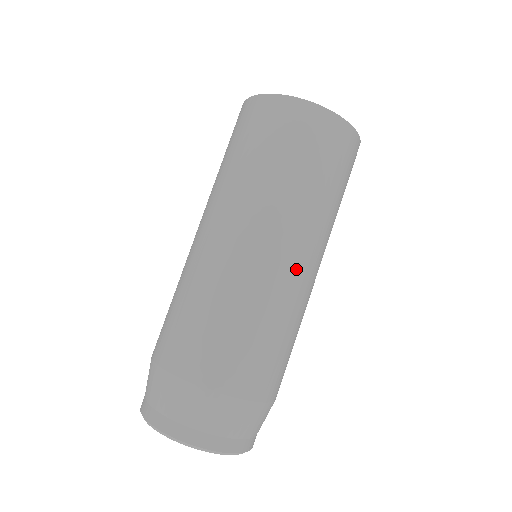
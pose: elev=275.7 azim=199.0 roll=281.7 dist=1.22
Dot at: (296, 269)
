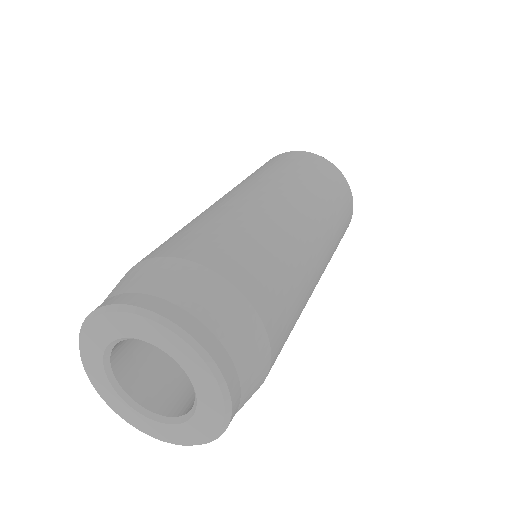
Dot at: (285, 208)
